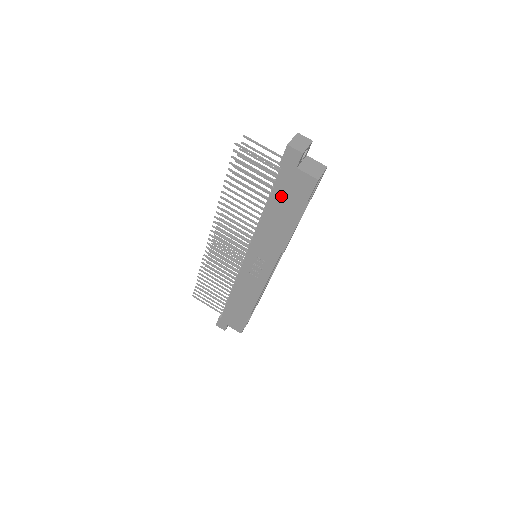
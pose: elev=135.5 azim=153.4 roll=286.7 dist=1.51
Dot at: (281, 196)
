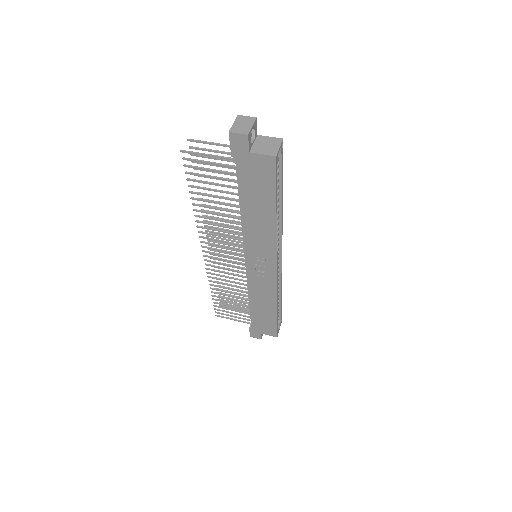
Dot at: (248, 187)
